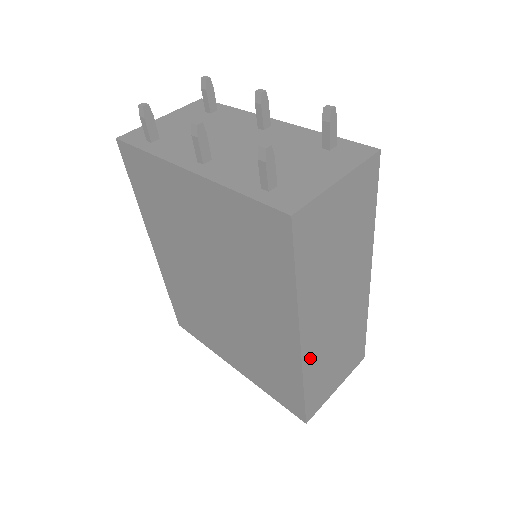
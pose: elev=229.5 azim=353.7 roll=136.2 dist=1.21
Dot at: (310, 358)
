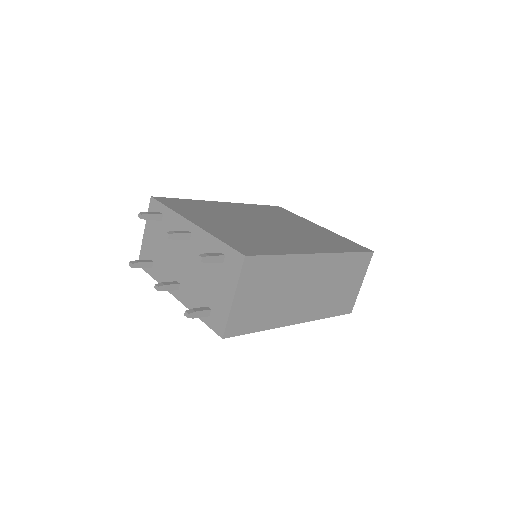
Dot at: (314, 314)
